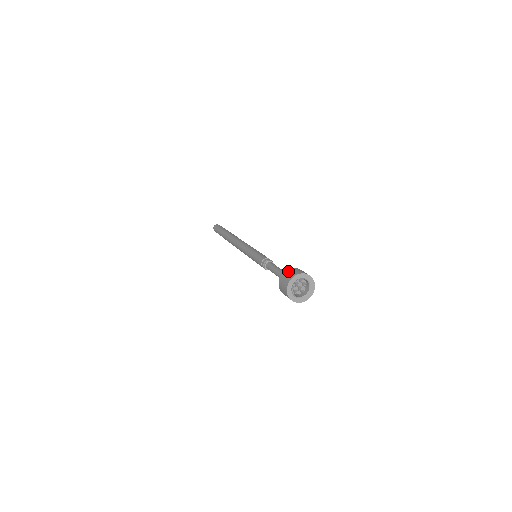
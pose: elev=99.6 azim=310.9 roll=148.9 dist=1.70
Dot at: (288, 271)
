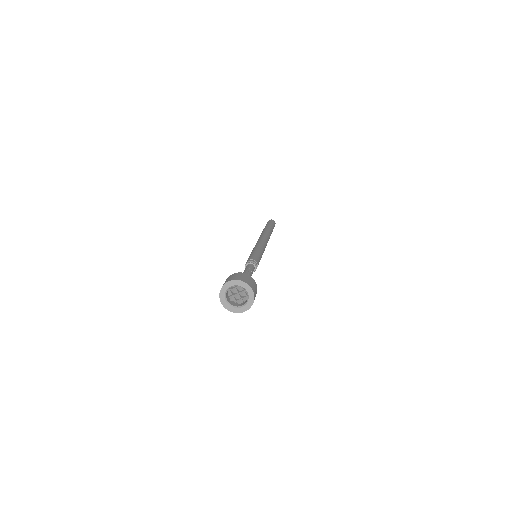
Dot at: (234, 274)
